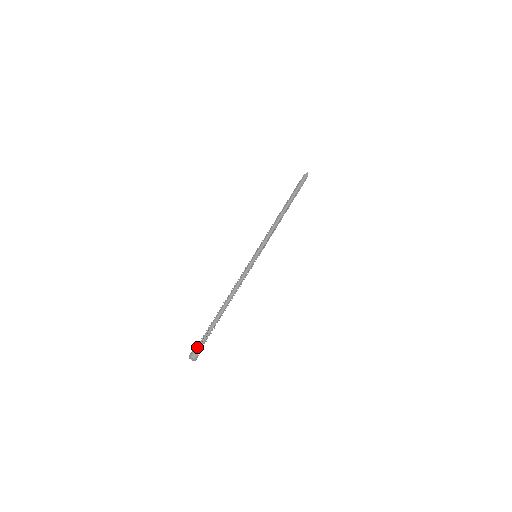
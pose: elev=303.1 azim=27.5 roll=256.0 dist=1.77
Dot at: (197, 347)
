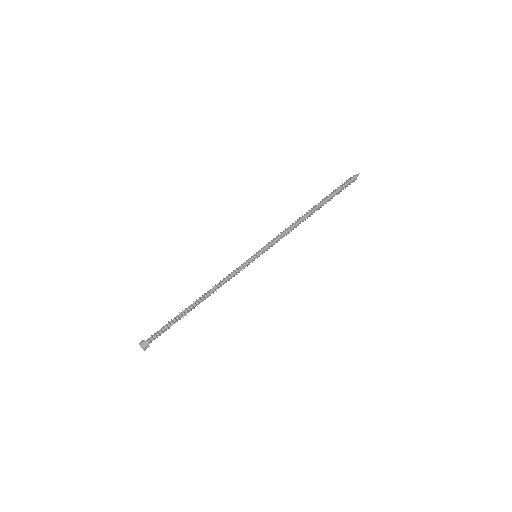
Dot at: (152, 337)
